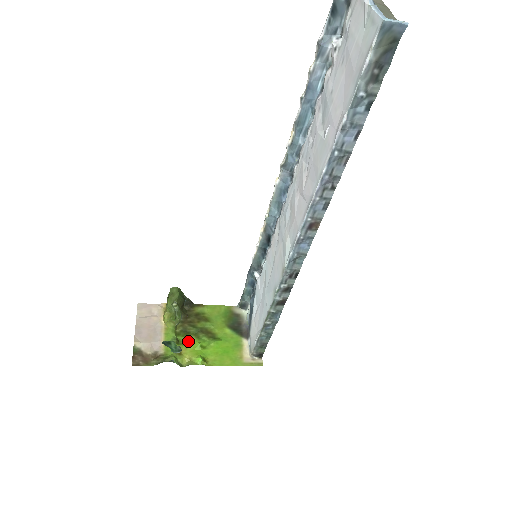
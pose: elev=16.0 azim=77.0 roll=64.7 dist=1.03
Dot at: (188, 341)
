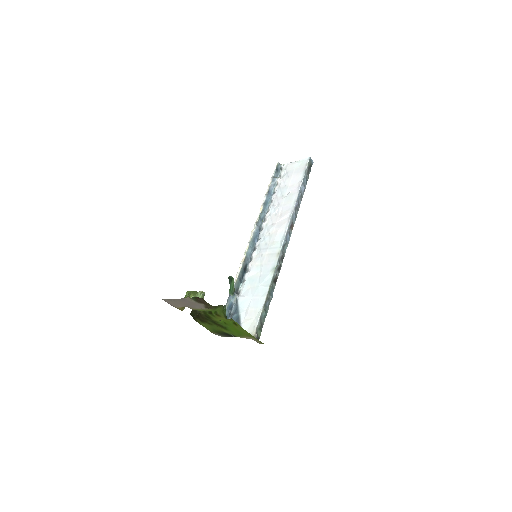
Dot at: (214, 318)
